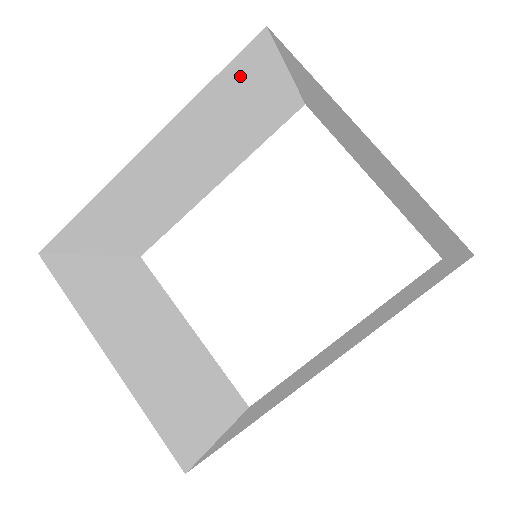
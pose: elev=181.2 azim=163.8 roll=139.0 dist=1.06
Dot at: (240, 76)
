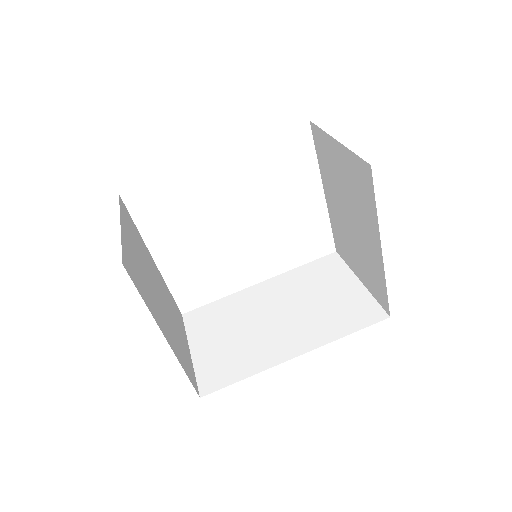
Dot at: occluded
